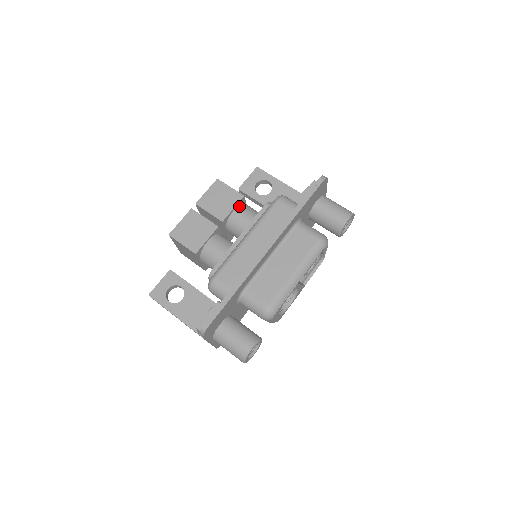
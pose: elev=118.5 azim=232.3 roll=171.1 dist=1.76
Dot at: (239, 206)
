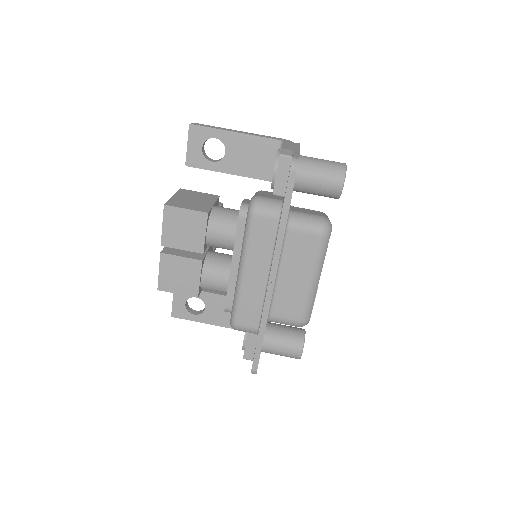
Dot at: (209, 225)
